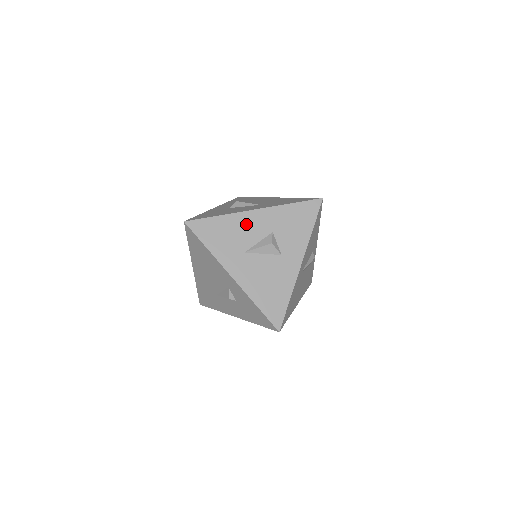
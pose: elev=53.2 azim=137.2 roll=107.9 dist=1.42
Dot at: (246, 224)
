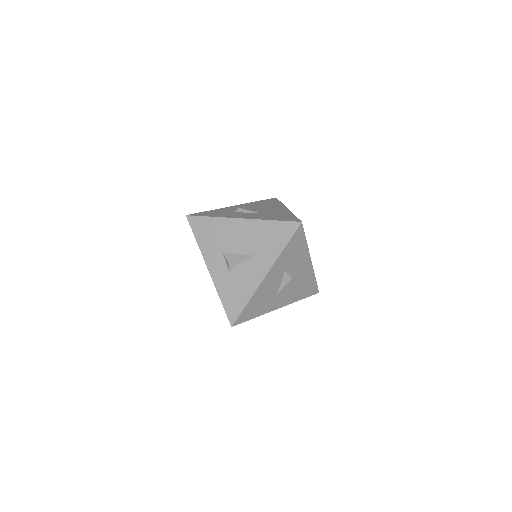
Dot at: (267, 286)
